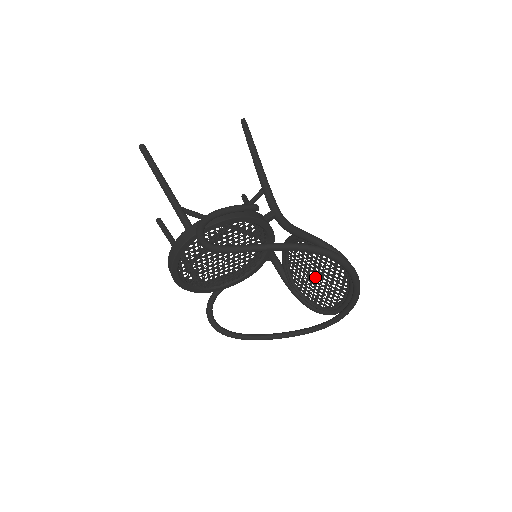
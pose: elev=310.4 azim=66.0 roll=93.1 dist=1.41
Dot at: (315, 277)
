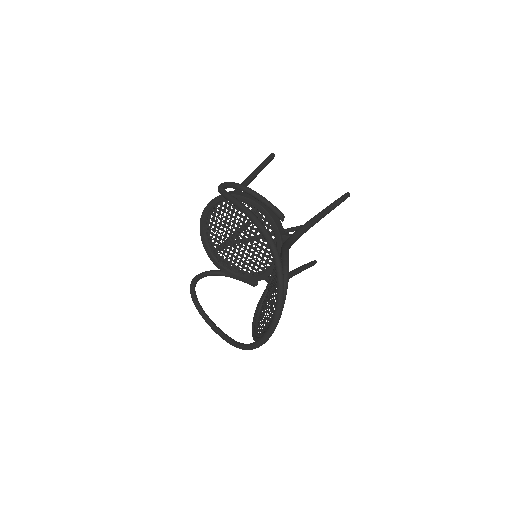
Dot at: (270, 296)
